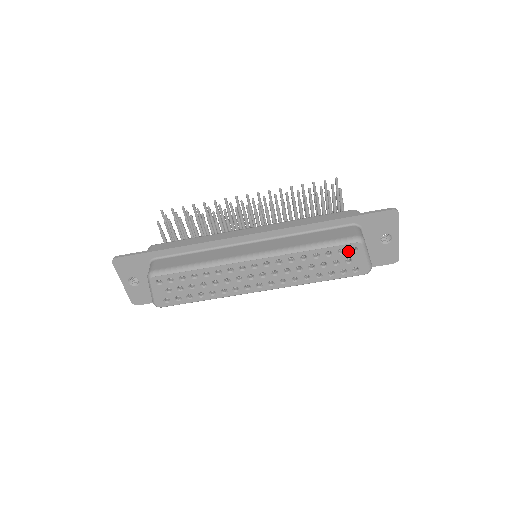
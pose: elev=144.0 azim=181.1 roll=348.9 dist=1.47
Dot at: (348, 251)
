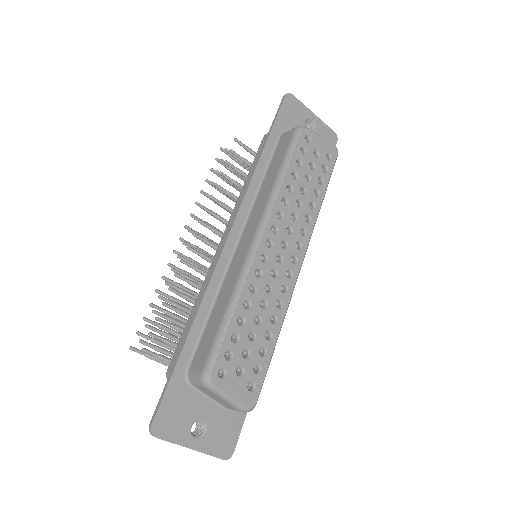
Dot at: (306, 145)
